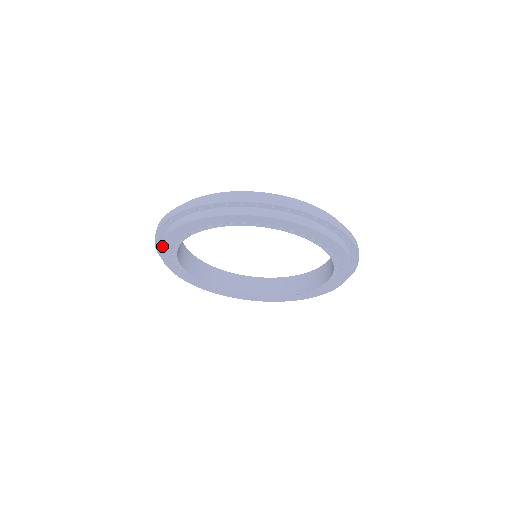
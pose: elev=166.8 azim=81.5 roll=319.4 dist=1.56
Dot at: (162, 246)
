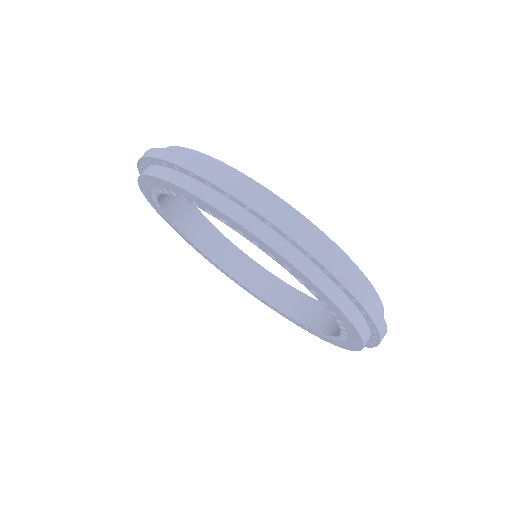
Dot at: (156, 210)
